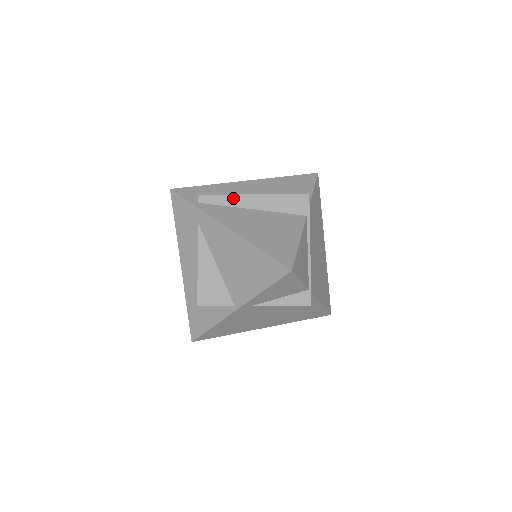
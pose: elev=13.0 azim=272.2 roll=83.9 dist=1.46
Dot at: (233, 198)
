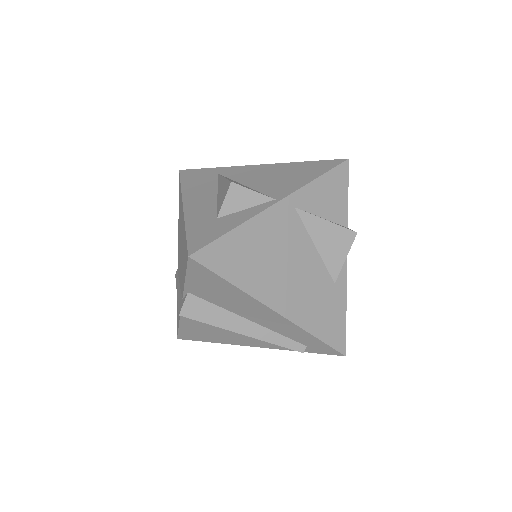
Dot at: occluded
